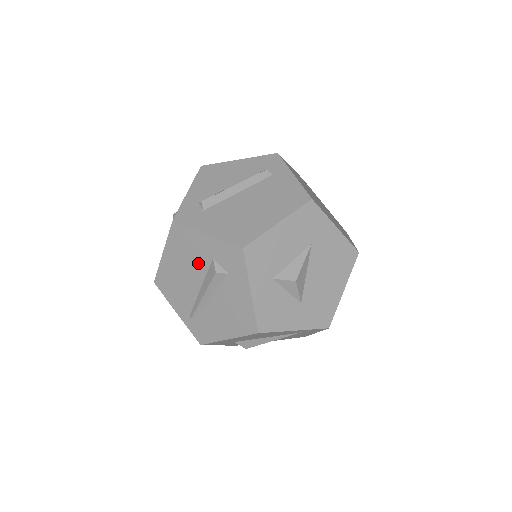
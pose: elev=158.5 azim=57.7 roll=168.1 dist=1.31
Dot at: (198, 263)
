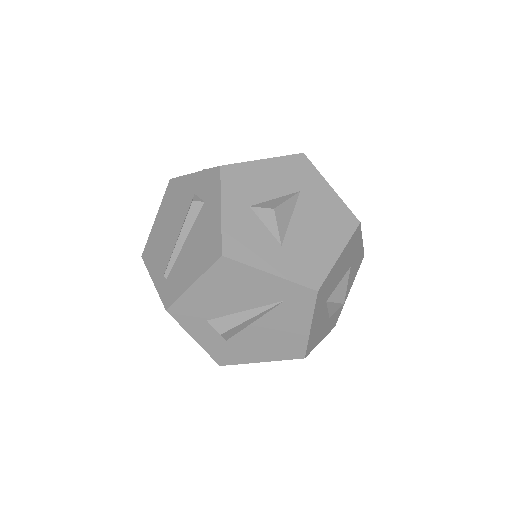
Dot at: (182, 208)
